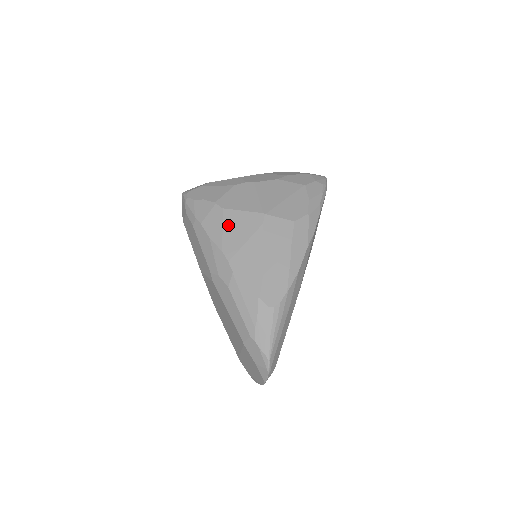
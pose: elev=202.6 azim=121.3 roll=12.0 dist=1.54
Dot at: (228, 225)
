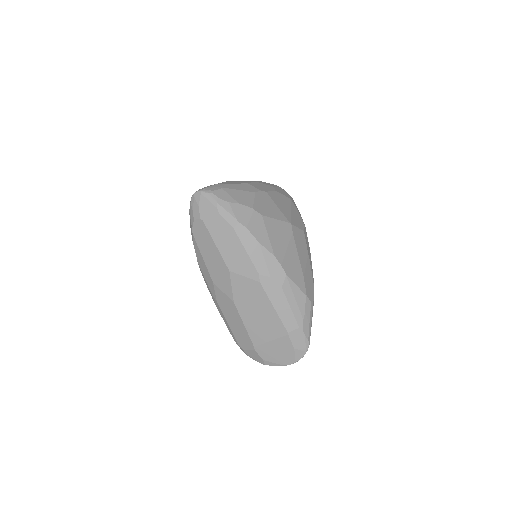
Dot at: (271, 232)
